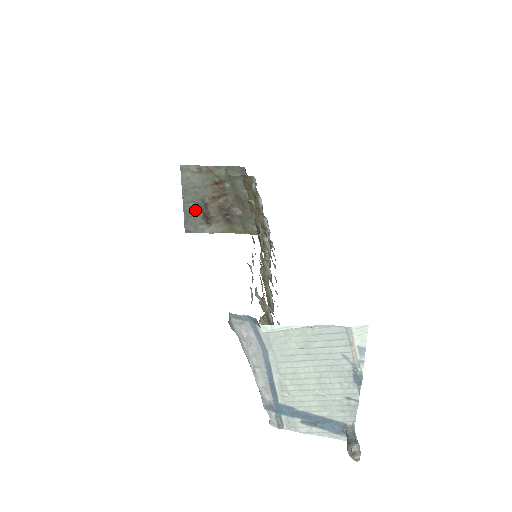
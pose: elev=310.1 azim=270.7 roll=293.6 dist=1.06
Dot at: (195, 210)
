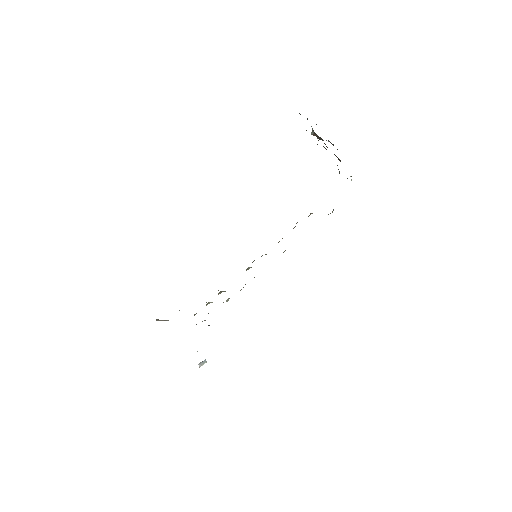
Dot at: occluded
